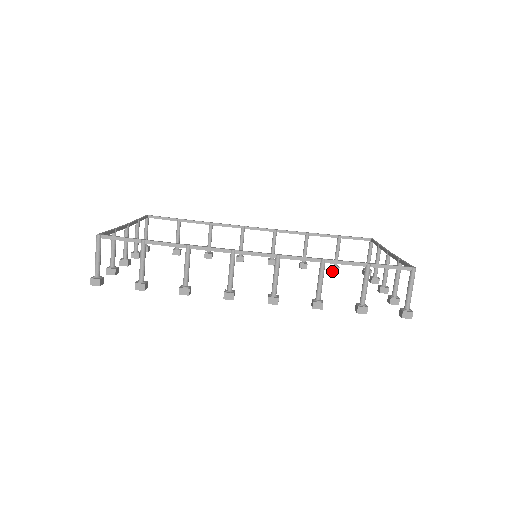
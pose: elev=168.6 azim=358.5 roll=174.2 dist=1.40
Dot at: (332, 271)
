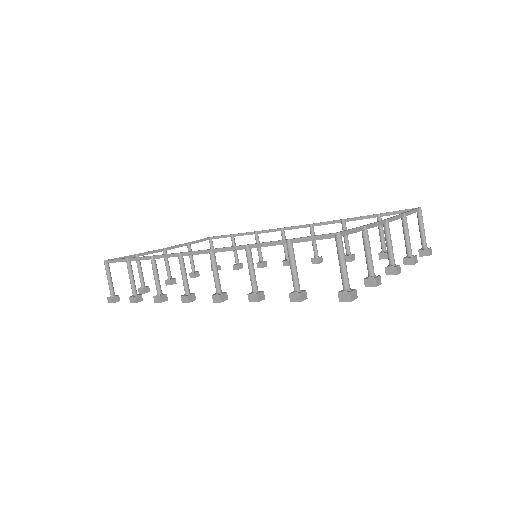
Dot at: (380, 259)
